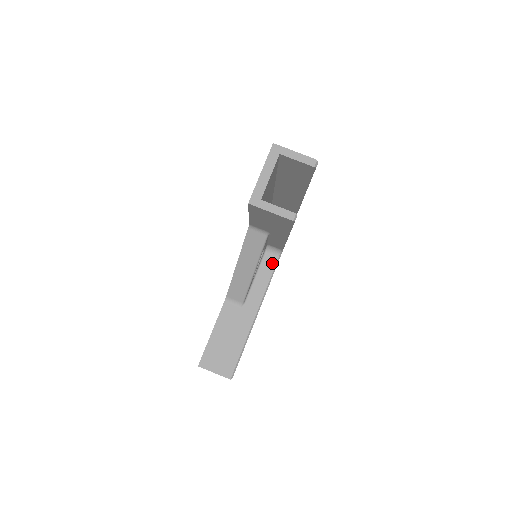
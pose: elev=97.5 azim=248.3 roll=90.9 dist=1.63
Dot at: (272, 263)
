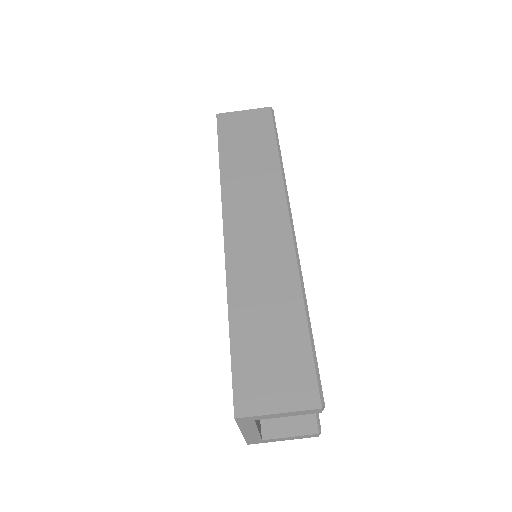
Dot at: occluded
